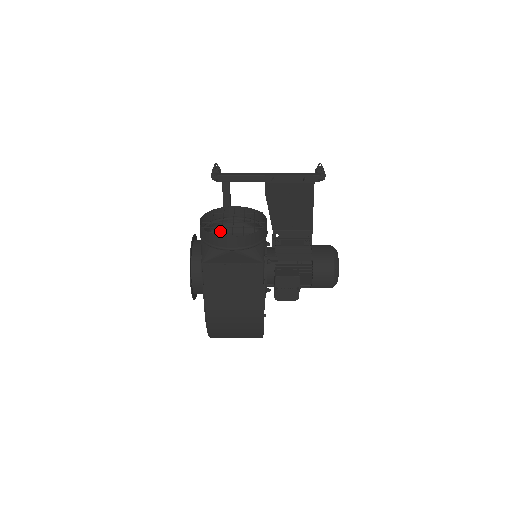
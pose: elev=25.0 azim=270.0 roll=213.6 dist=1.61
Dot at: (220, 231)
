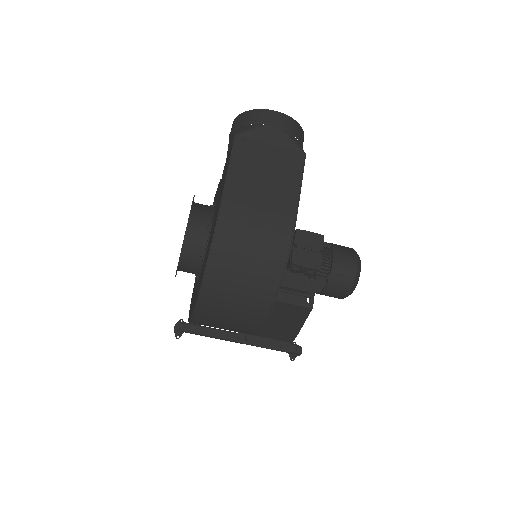
Dot at: occluded
